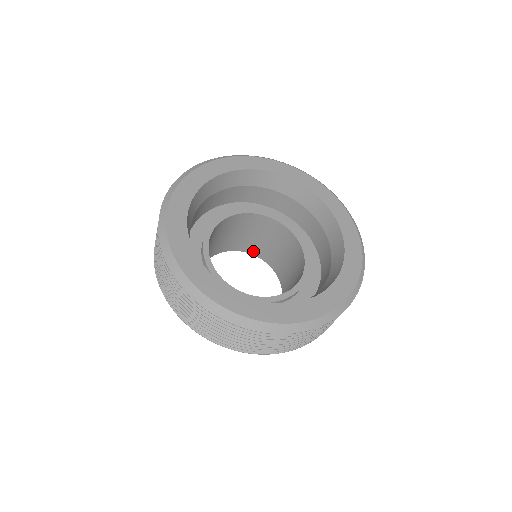
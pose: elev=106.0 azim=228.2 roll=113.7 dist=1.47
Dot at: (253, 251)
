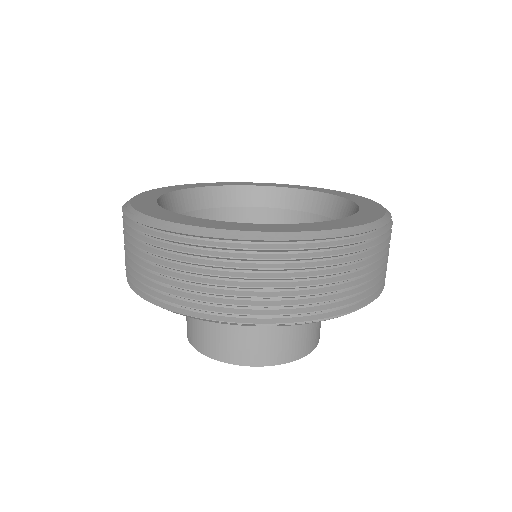
Dot at: occluded
